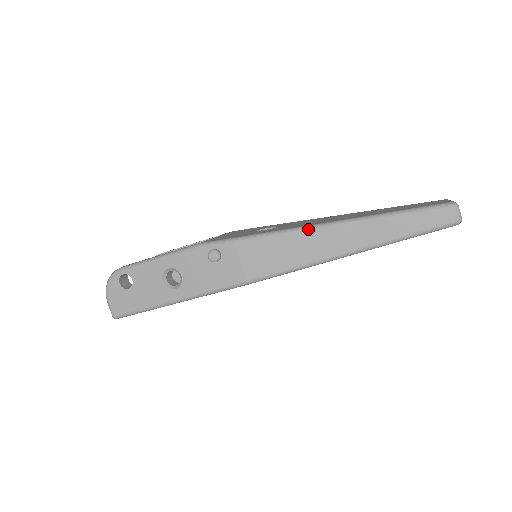
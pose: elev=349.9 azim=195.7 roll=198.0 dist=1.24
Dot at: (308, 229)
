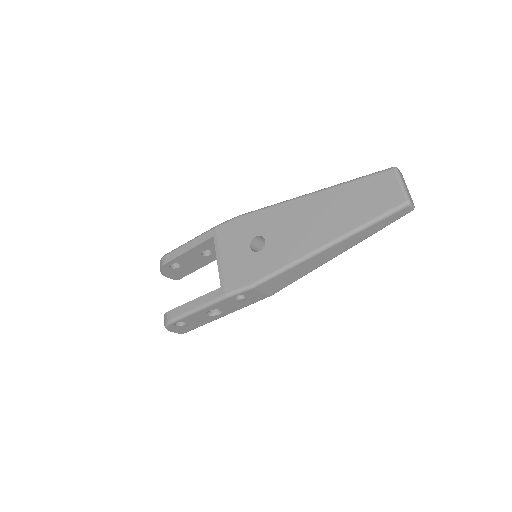
Dot at: (303, 261)
